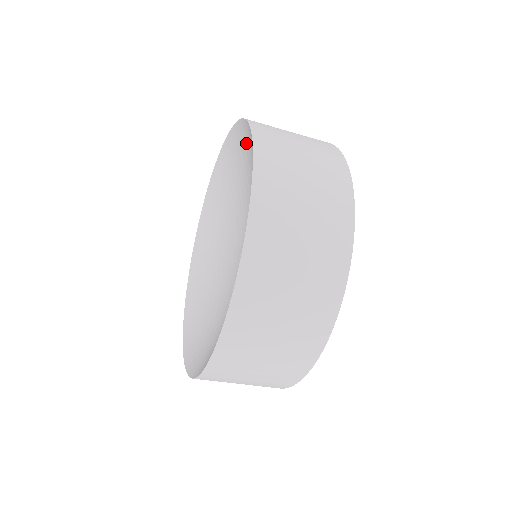
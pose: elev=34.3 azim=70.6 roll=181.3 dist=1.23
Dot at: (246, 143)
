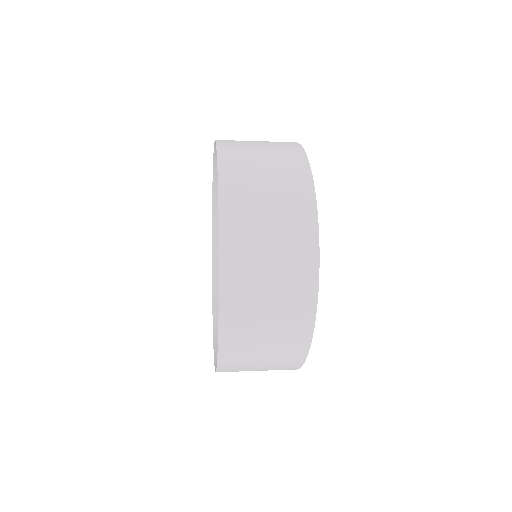
Dot at: occluded
